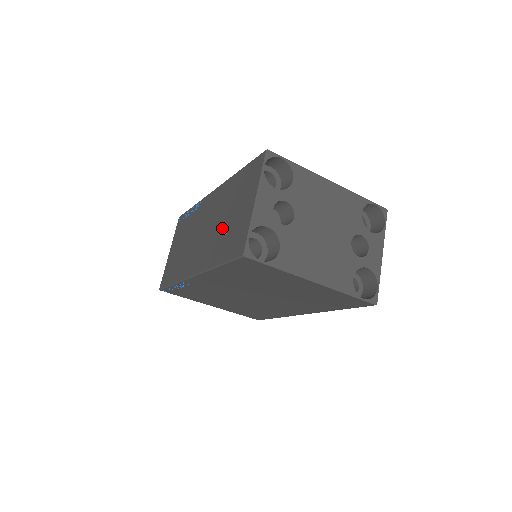
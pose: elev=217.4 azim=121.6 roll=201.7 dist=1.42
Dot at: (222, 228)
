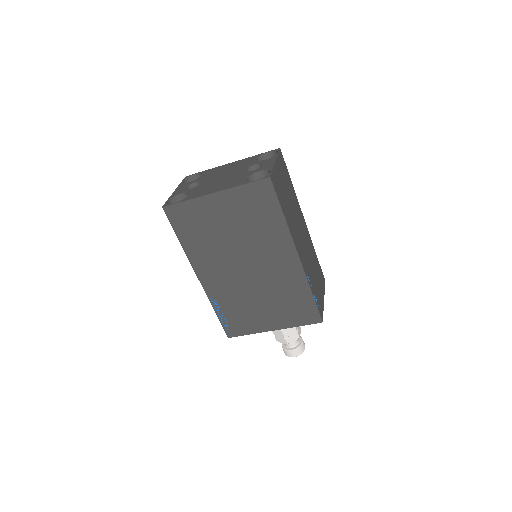
Dot at: occluded
